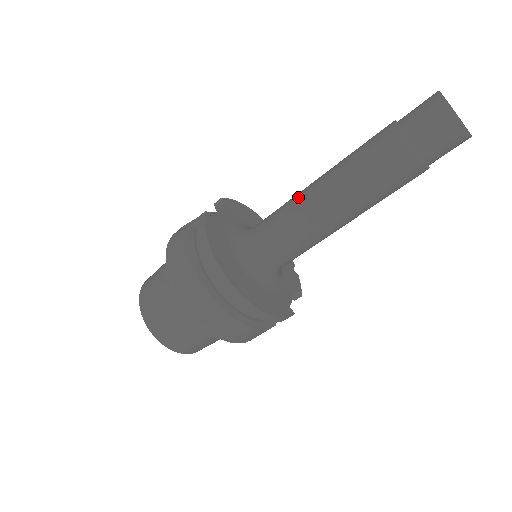
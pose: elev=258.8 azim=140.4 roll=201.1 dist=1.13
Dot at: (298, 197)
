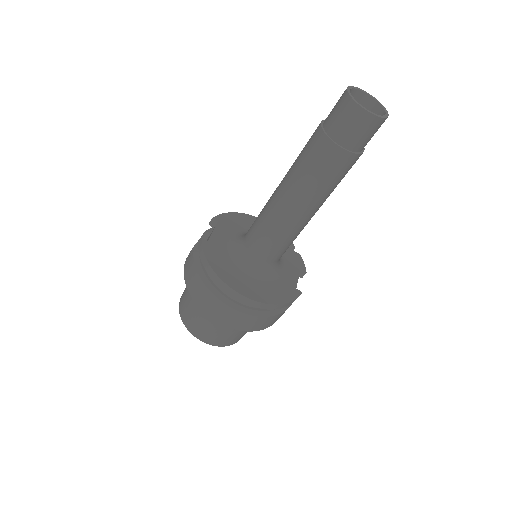
Dot at: (268, 205)
